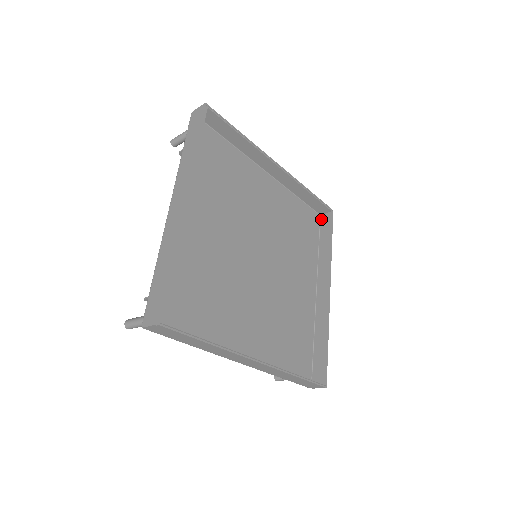
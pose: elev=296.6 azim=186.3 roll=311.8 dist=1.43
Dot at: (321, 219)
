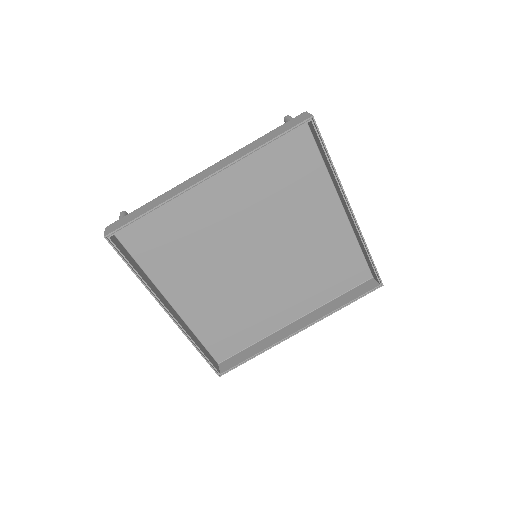
Dot at: (369, 280)
